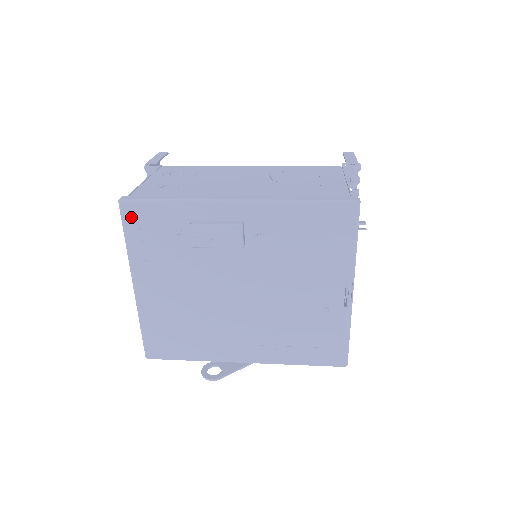
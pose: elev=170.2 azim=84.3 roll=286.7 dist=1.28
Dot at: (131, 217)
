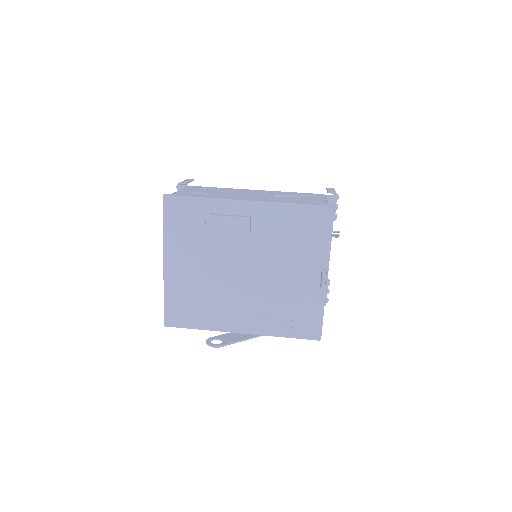
Dot at: (170, 209)
